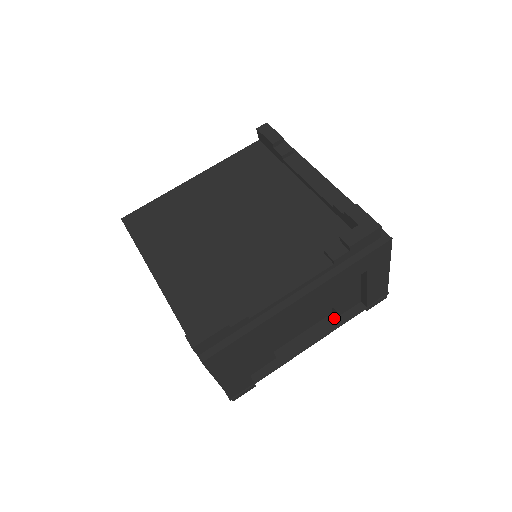
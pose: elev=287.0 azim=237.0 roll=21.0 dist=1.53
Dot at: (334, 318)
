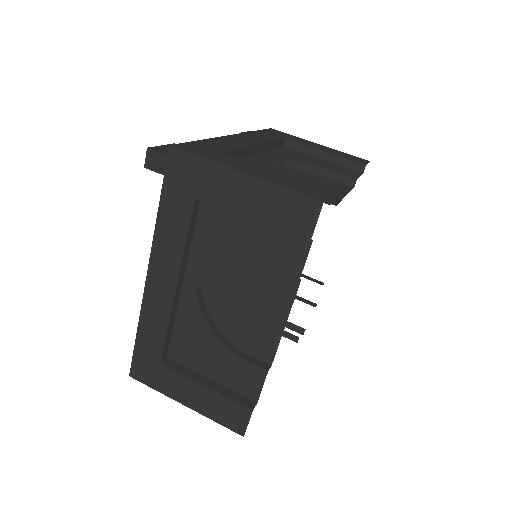
Dot at: (345, 178)
